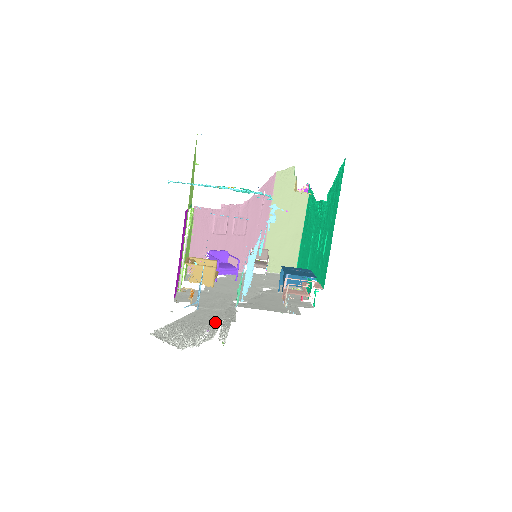
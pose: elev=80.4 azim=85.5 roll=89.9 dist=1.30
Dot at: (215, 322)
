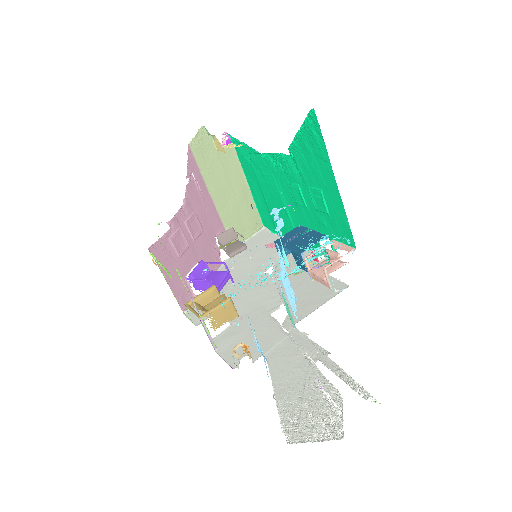
Dot at: (306, 365)
